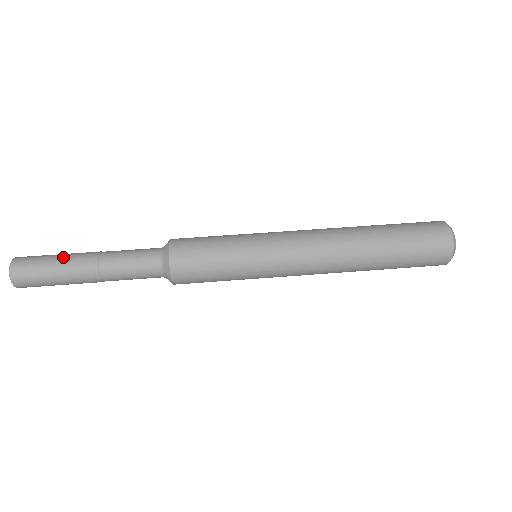
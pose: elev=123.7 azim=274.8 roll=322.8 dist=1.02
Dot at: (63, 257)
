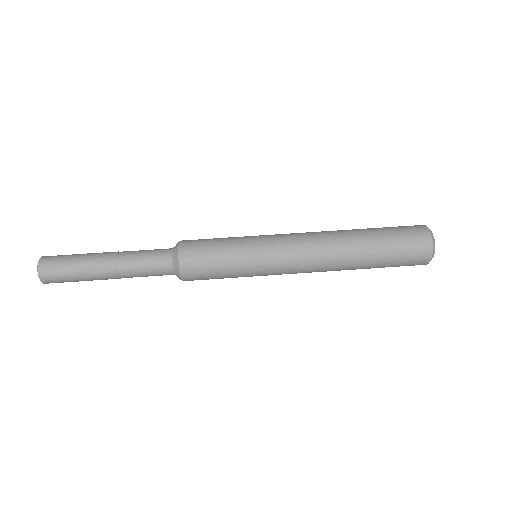
Dot at: (84, 270)
